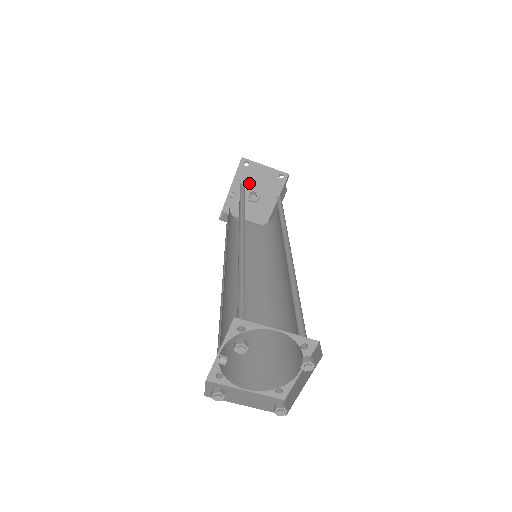
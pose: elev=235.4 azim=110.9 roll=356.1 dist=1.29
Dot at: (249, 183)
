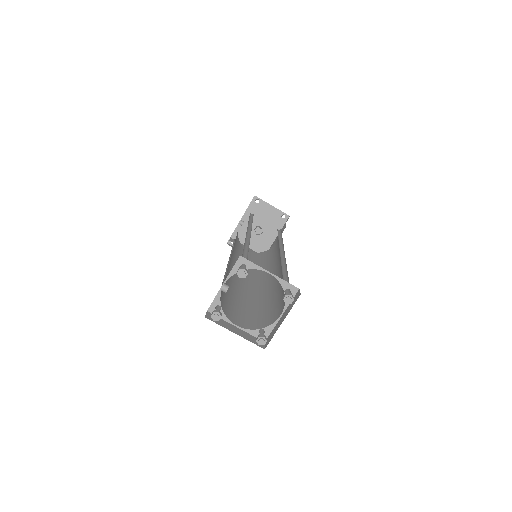
Dot at: (257, 218)
